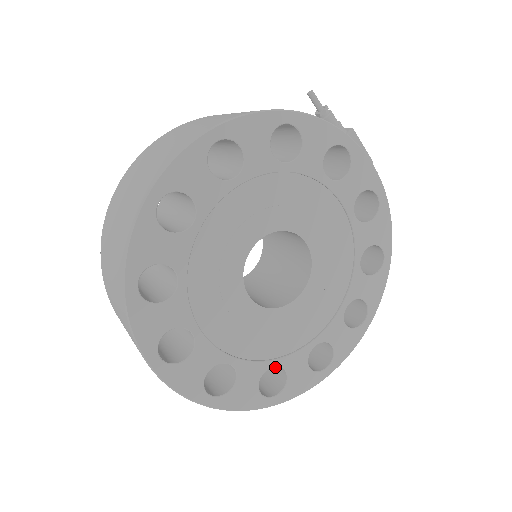
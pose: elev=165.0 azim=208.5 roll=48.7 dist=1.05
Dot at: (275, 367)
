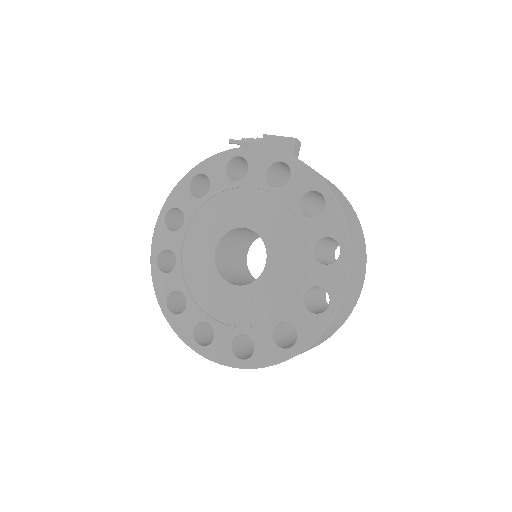
Dot at: occluded
